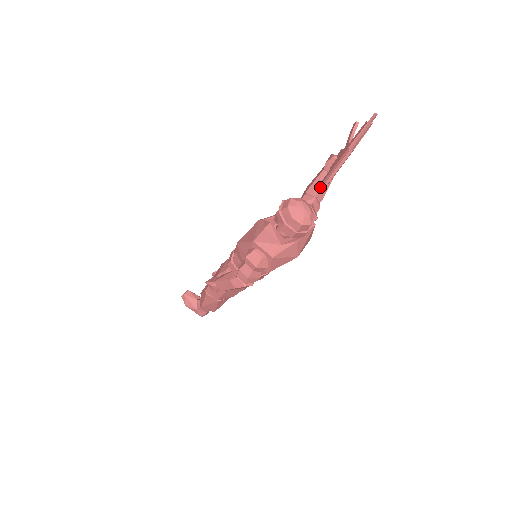
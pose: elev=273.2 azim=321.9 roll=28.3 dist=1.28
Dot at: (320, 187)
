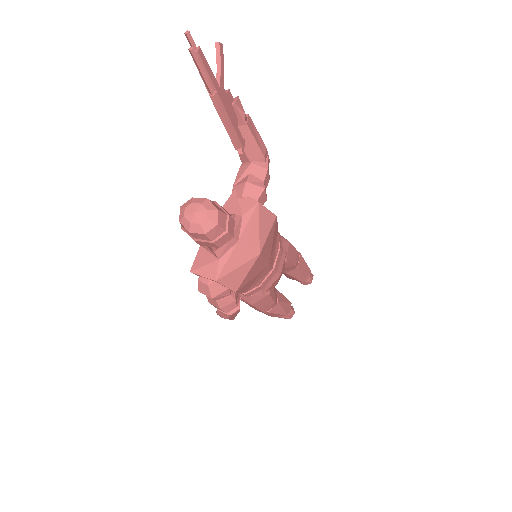
Dot at: (238, 152)
